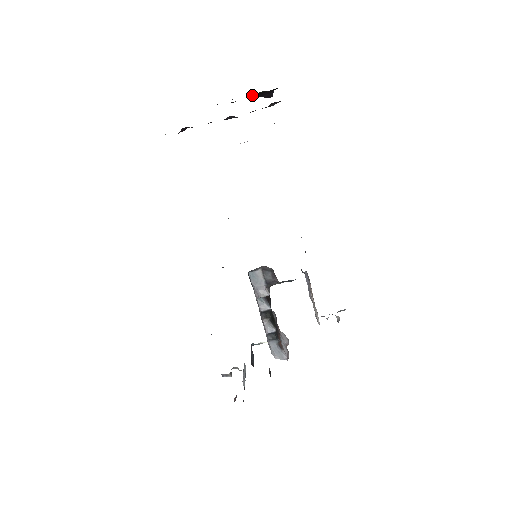
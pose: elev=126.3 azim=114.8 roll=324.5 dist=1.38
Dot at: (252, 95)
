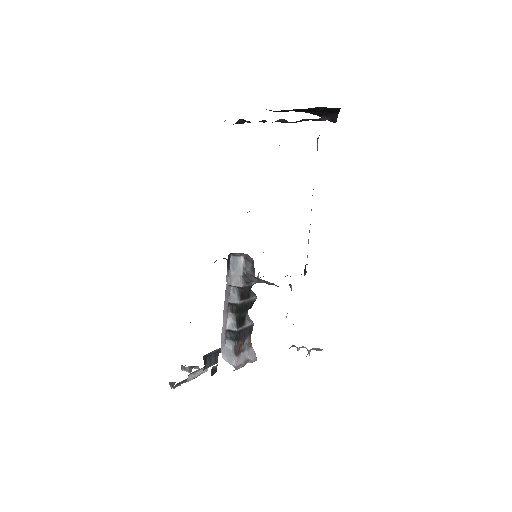
Dot at: (316, 114)
